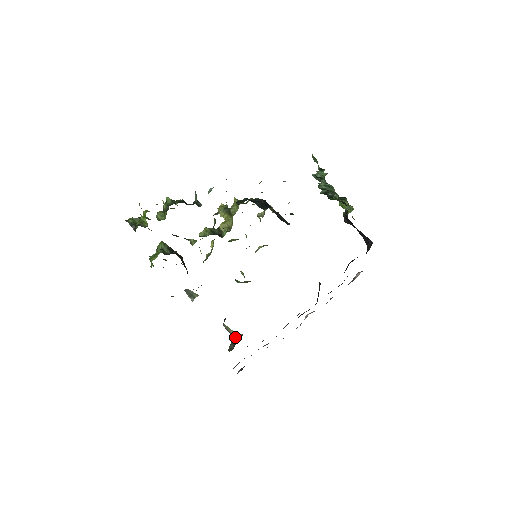
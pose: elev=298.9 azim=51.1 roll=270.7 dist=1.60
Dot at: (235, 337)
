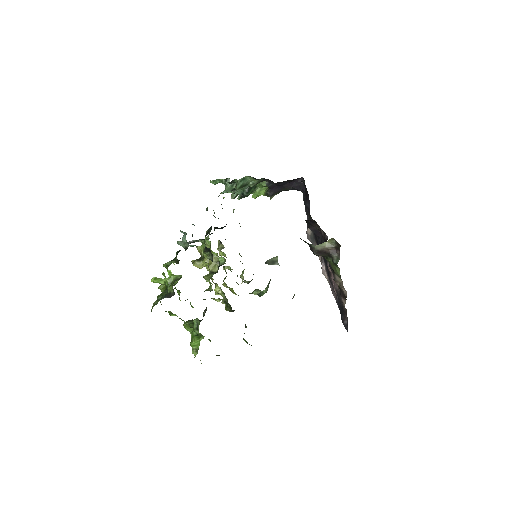
Dot at: (331, 244)
